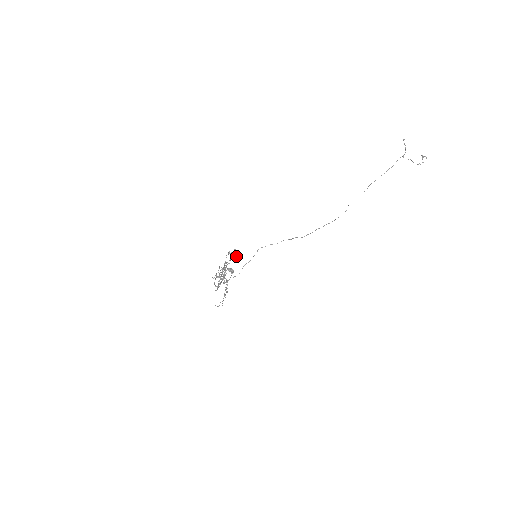
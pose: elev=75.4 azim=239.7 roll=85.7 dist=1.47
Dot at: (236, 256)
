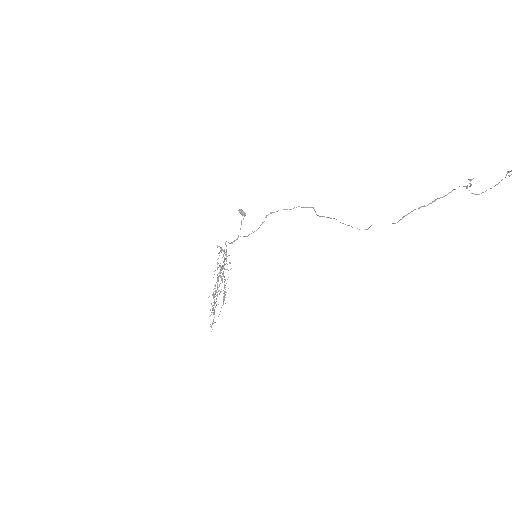
Dot at: occluded
